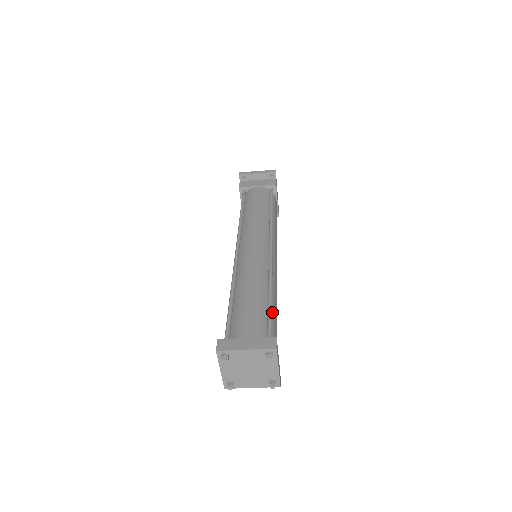
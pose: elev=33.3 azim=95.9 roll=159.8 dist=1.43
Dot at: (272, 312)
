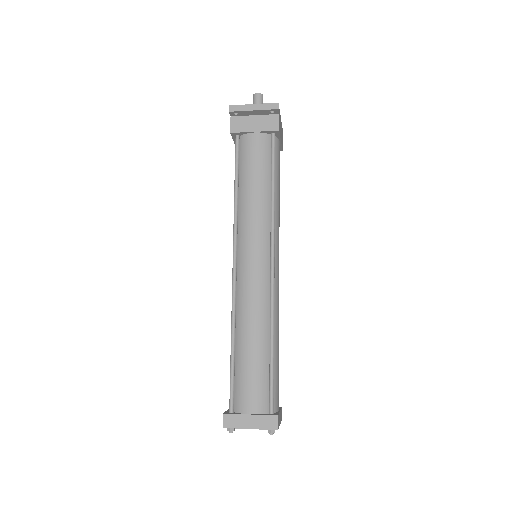
Dot at: (274, 365)
